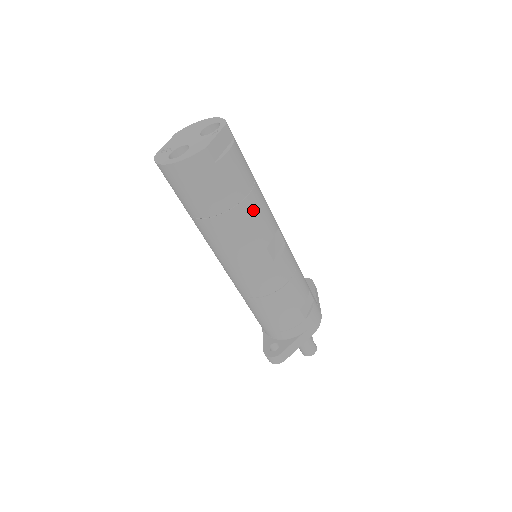
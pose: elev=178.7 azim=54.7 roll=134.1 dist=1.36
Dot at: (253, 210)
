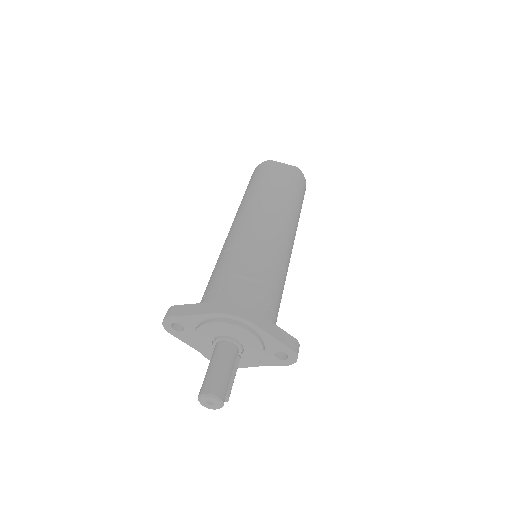
Dot at: (267, 192)
